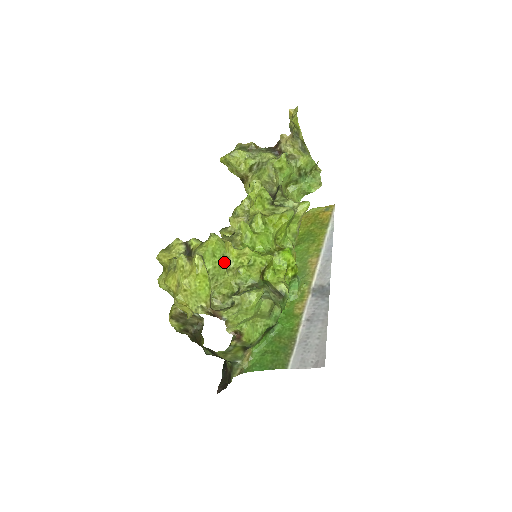
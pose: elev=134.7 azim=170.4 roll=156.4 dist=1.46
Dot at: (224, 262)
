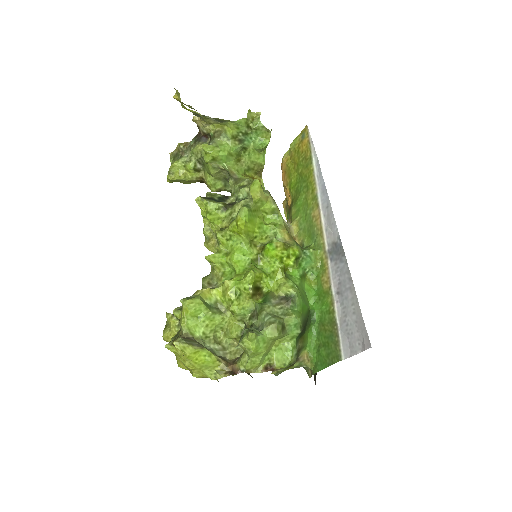
Dot at: (214, 311)
